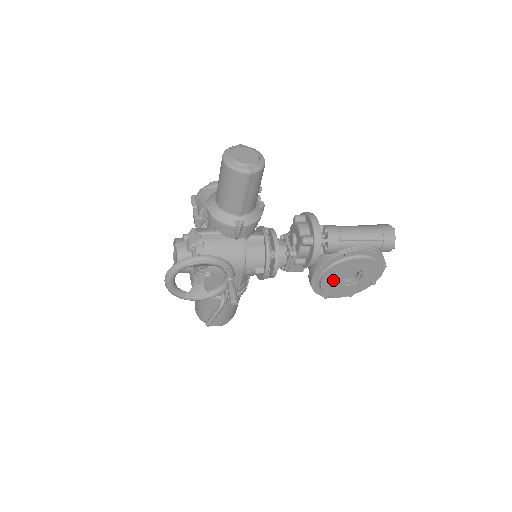
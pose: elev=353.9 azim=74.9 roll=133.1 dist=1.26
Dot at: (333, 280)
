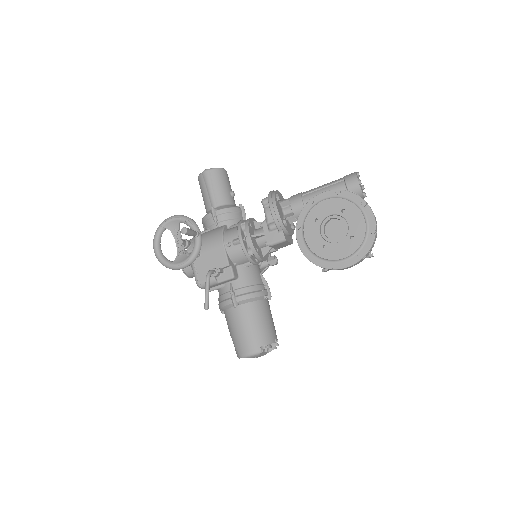
Dot at: (318, 237)
